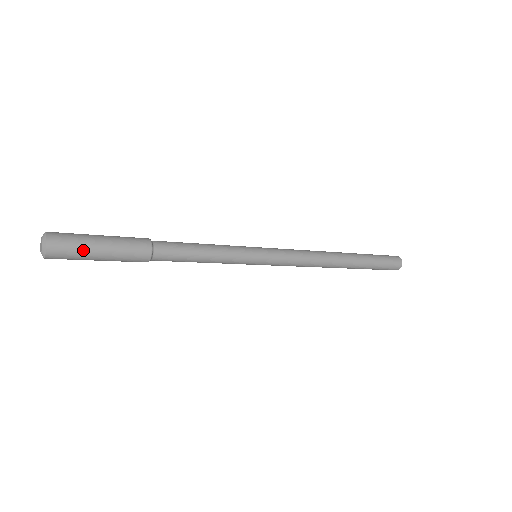
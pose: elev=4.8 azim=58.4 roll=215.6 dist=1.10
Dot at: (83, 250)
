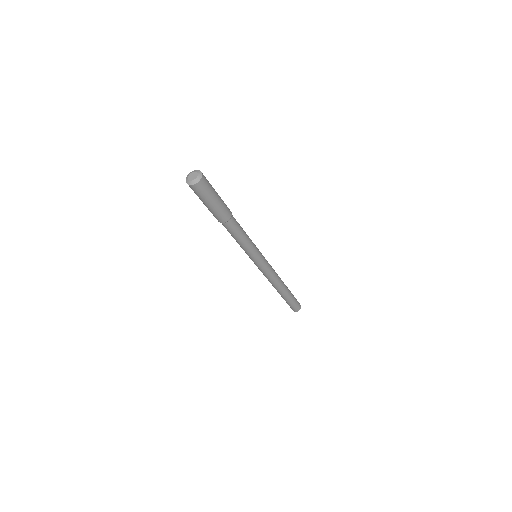
Dot at: (207, 196)
